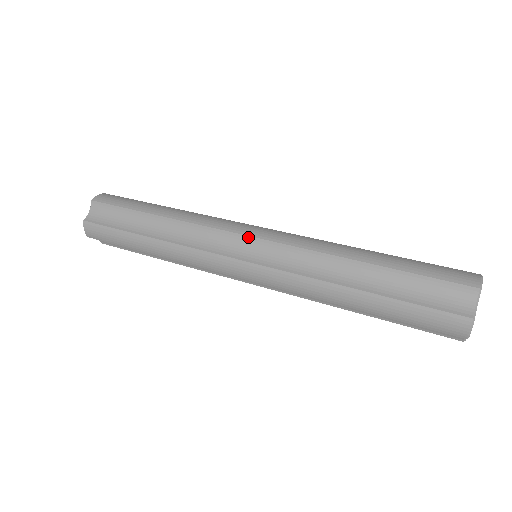
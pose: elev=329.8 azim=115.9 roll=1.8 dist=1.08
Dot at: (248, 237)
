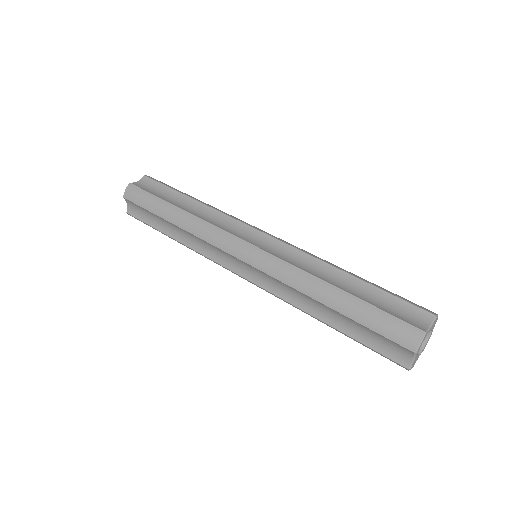
Dot at: (239, 260)
